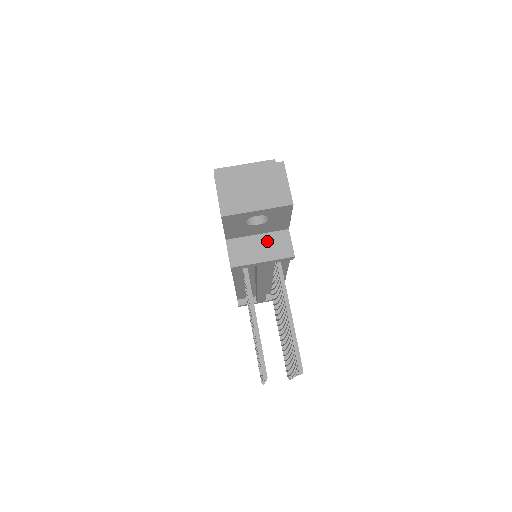
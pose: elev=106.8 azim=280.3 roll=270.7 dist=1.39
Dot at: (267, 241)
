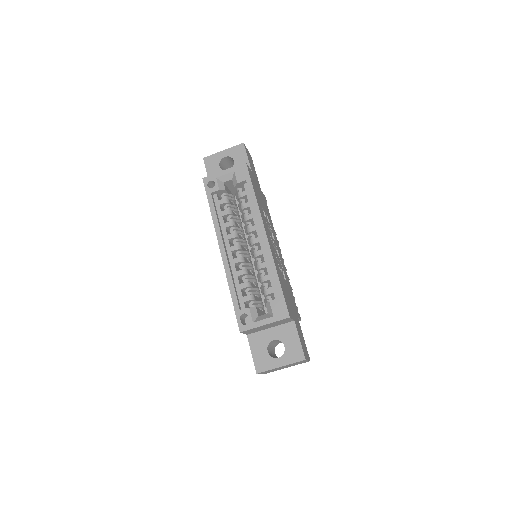
Dot at: occluded
